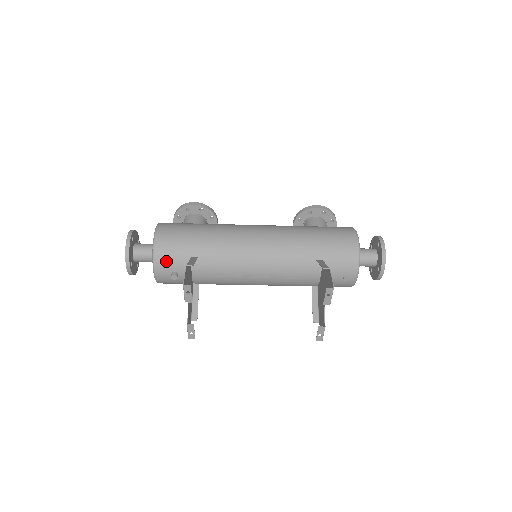
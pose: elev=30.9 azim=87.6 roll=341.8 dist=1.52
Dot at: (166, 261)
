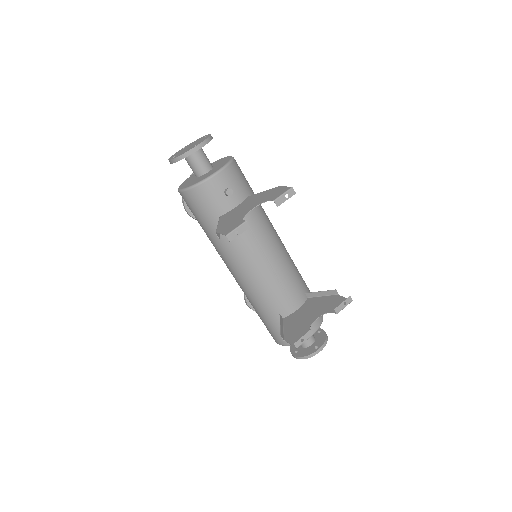
Dot at: (234, 176)
